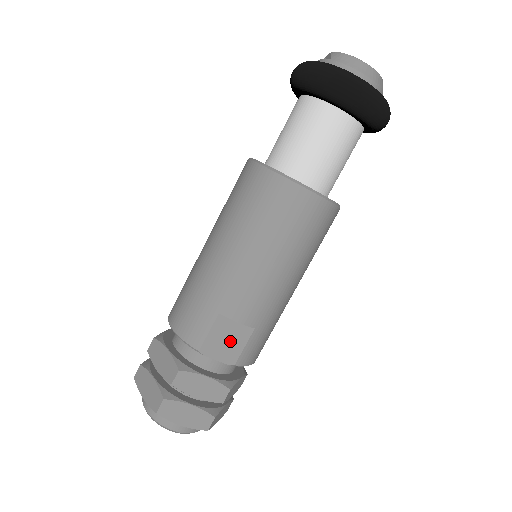
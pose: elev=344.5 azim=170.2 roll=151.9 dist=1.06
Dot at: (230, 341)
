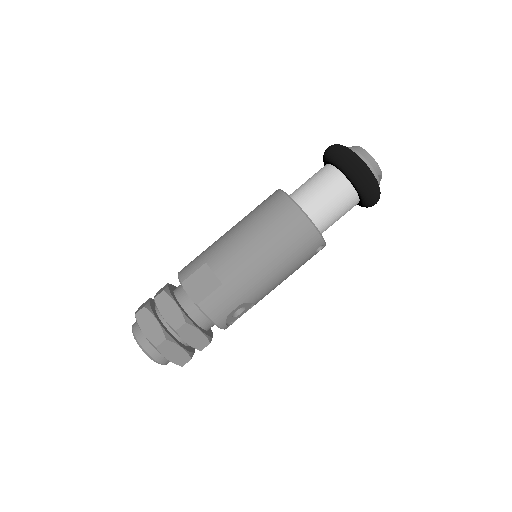
Dot at: (203, 285)
